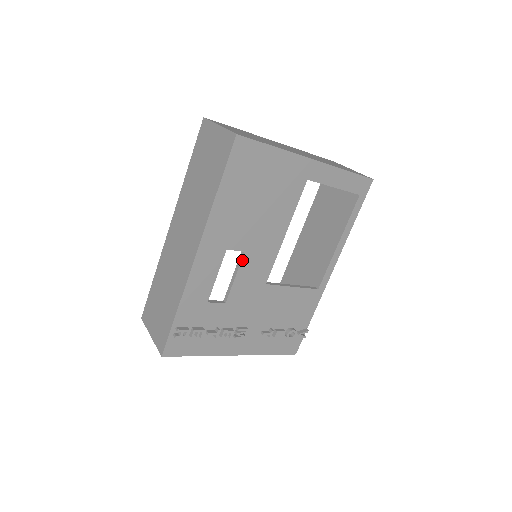
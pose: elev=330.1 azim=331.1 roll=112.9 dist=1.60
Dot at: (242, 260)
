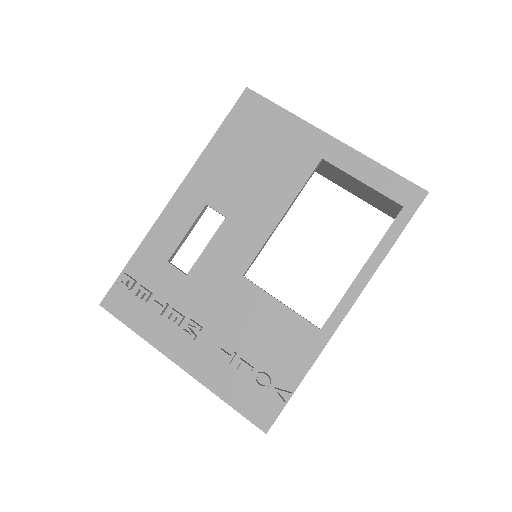
Dot at: (221, 227)
